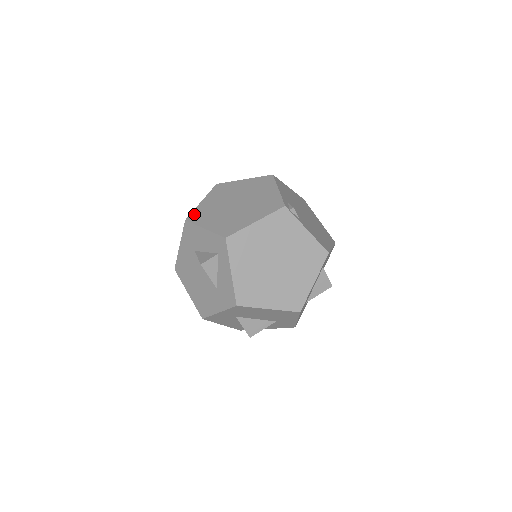
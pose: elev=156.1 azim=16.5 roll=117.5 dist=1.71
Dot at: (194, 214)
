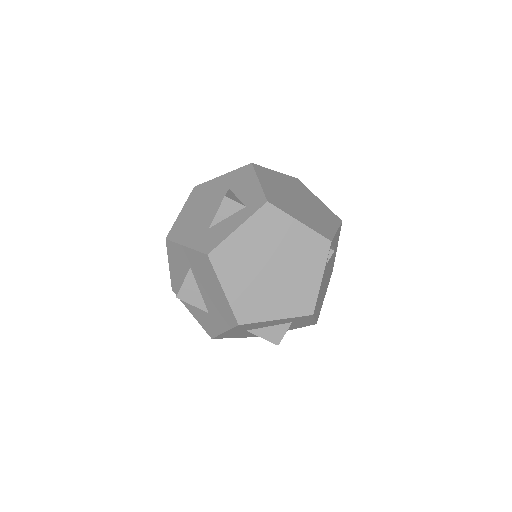
Dot at: (262, 168)
